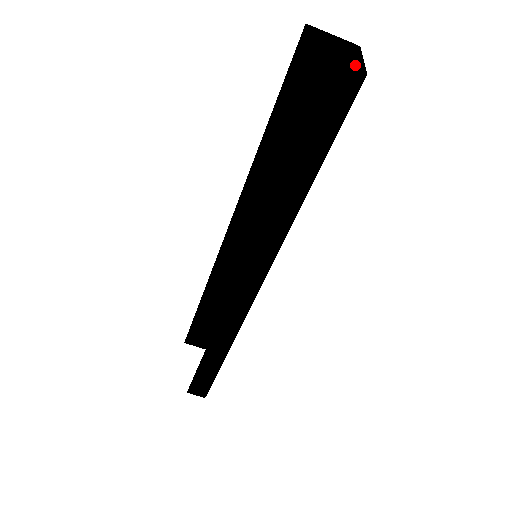
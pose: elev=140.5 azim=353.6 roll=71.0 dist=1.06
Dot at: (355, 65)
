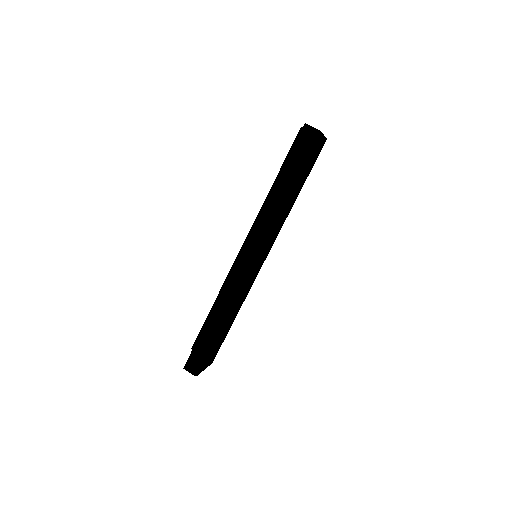
Dot at: occluded
